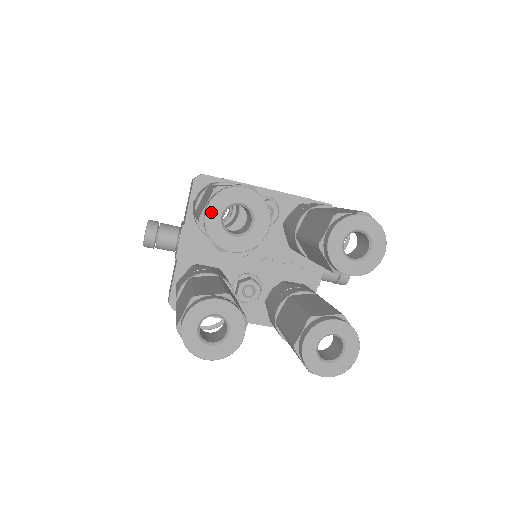
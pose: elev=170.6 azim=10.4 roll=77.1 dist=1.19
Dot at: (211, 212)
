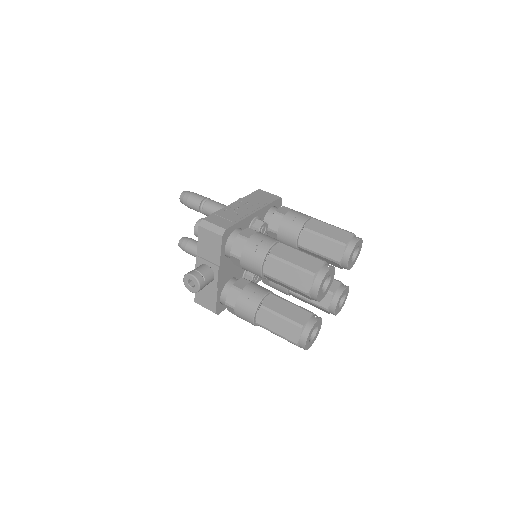
Dot at: (319, 291)
